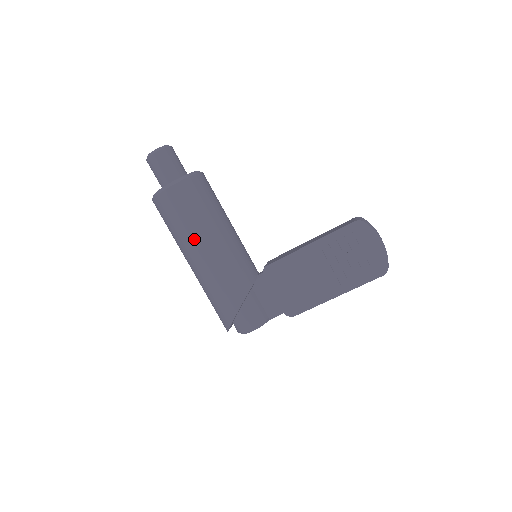
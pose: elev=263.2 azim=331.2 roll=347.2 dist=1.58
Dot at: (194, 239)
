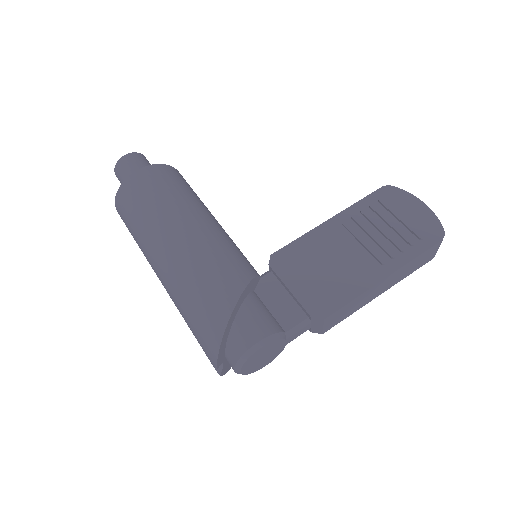
Dot at: (170, 216)
